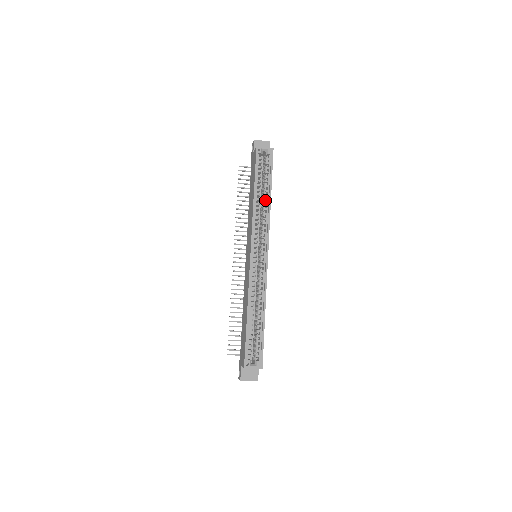
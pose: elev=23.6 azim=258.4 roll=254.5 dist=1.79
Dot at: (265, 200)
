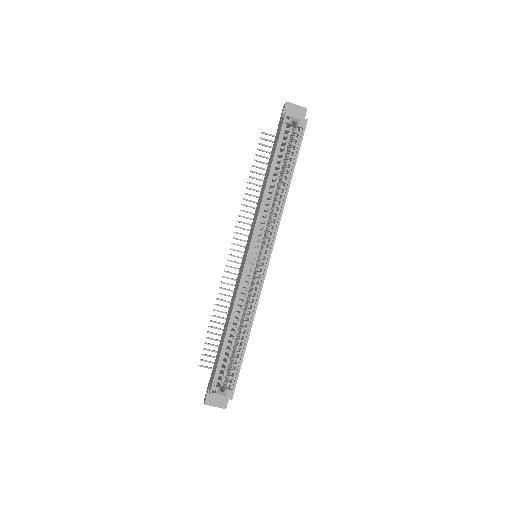
Dot at: (281, 187)
